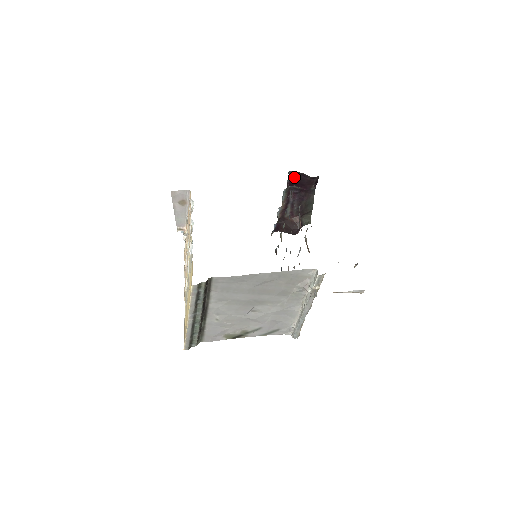
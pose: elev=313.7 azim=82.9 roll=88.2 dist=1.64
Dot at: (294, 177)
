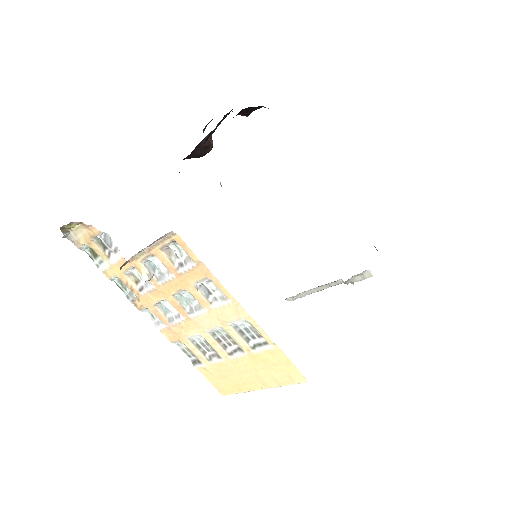
Dot at: (243, 110)
